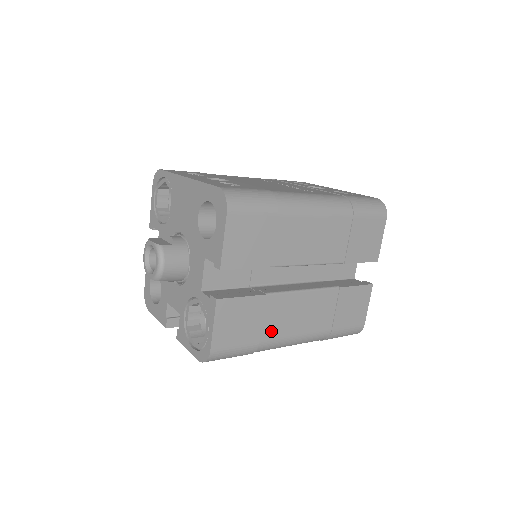
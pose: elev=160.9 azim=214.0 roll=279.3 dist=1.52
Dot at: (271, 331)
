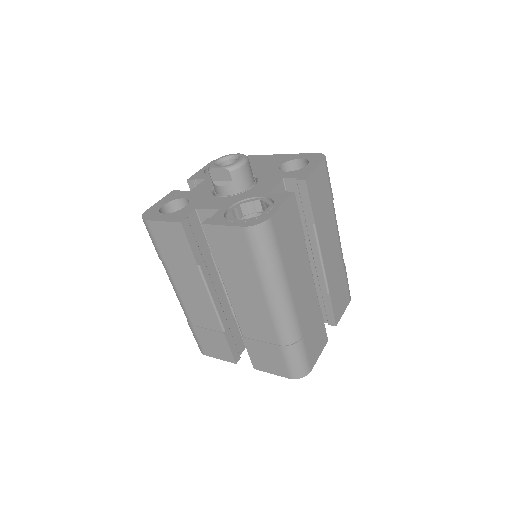
Dot at: (290, 269)
